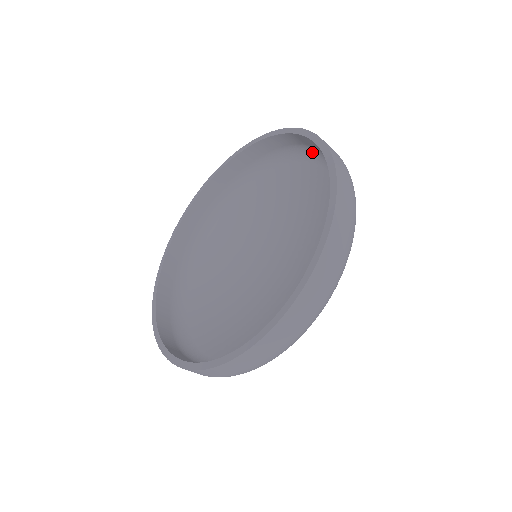
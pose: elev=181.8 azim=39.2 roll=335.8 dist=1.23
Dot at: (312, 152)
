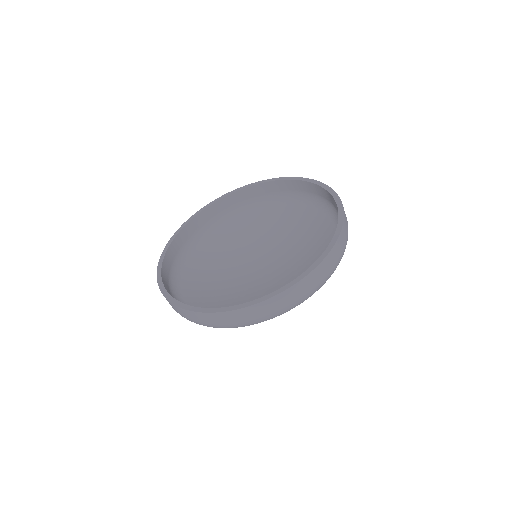
Dot at: (306, 197)
